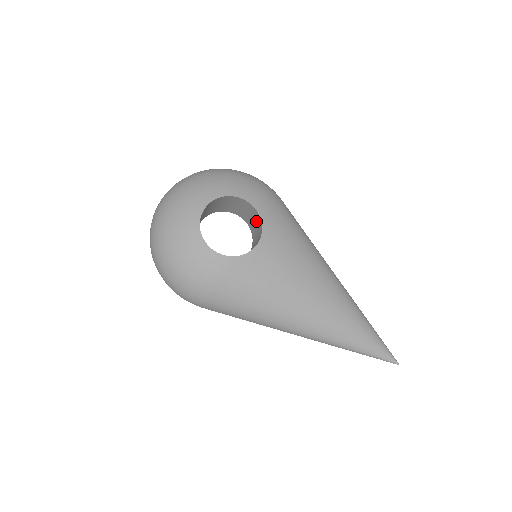
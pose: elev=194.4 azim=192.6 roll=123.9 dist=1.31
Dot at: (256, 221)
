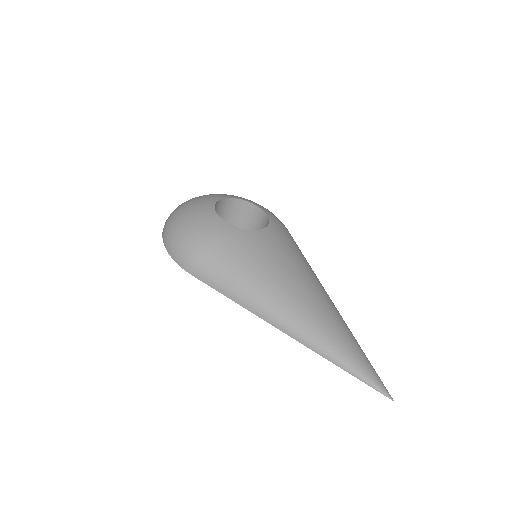
Dot at: occluded
